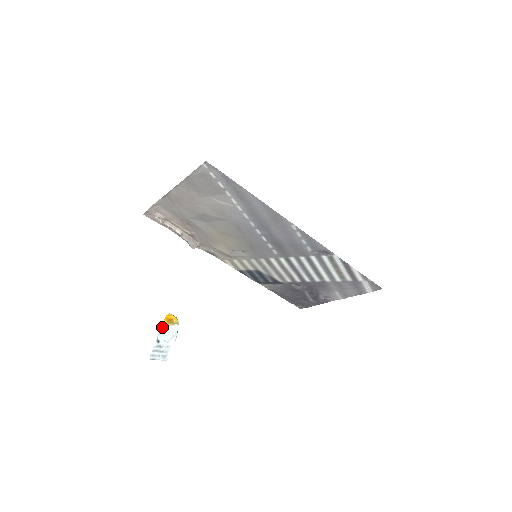
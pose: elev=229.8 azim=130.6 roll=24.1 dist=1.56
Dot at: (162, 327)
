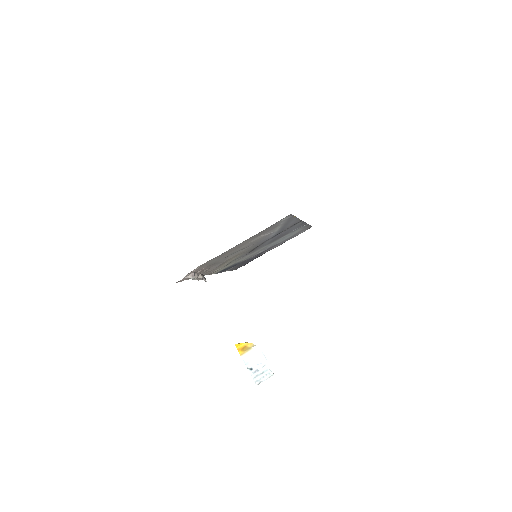
Dot at: (242, 358)
